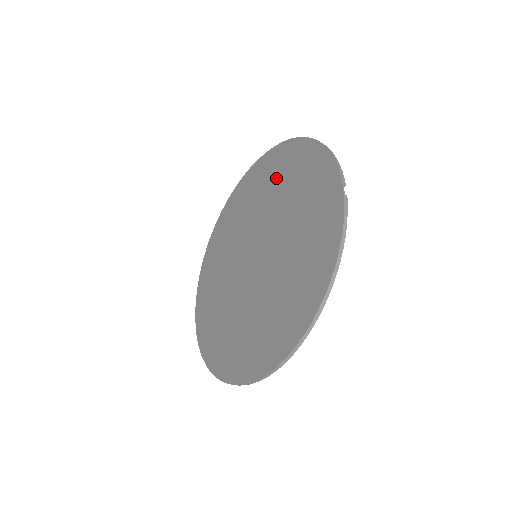
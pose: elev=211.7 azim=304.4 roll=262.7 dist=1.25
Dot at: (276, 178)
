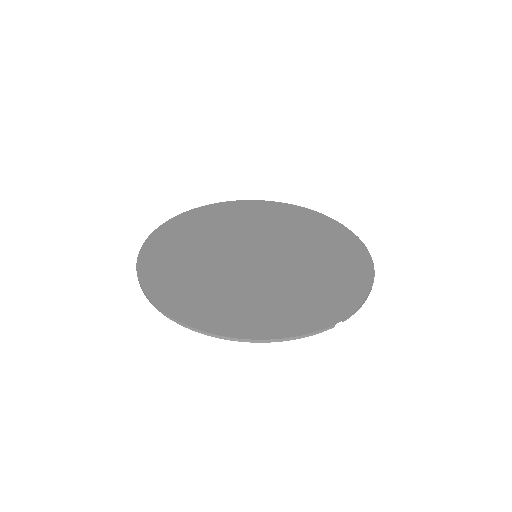
Dot at: (330, 249)
